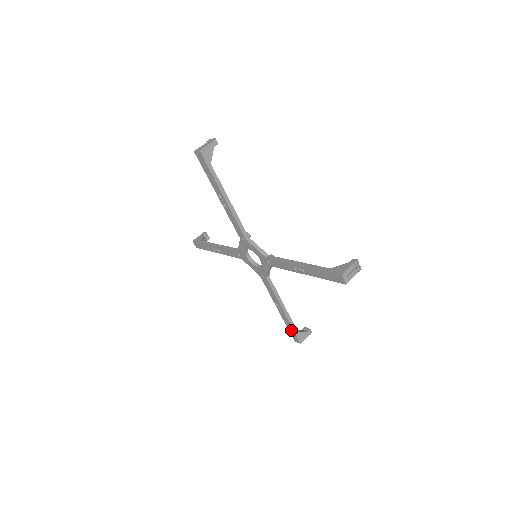
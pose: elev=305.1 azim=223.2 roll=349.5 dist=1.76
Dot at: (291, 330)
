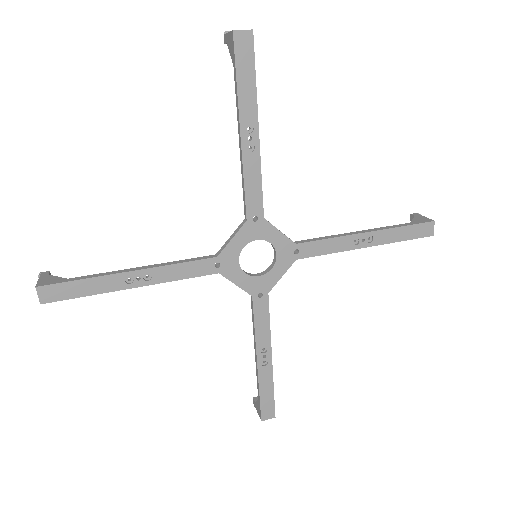
Dot at: (267, 396)
